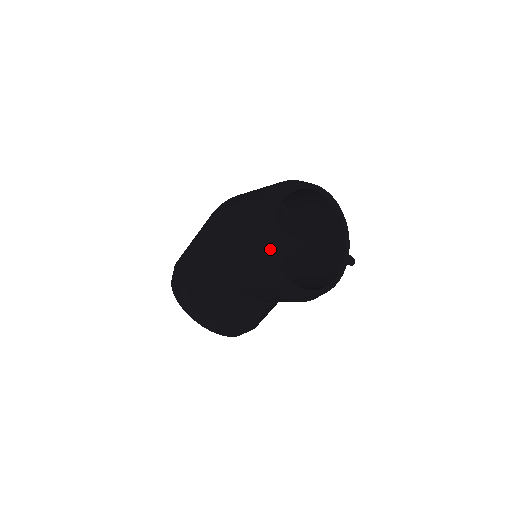
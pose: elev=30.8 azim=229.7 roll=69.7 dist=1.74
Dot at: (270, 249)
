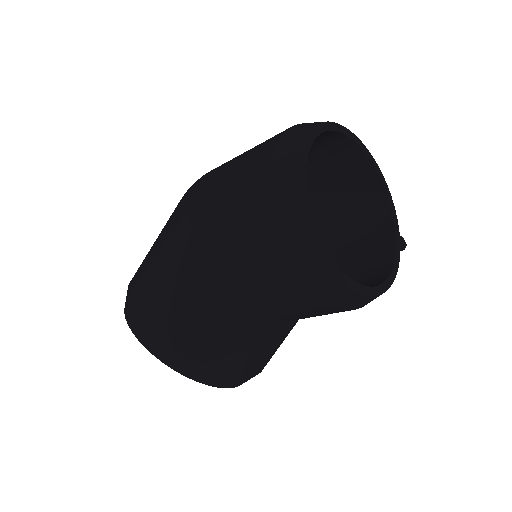
Dot at: (310, 218)
